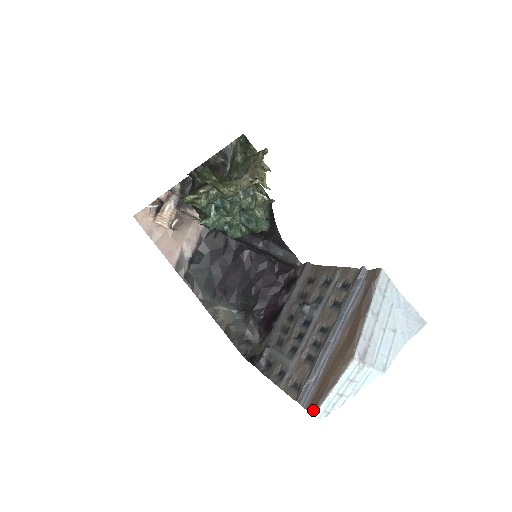
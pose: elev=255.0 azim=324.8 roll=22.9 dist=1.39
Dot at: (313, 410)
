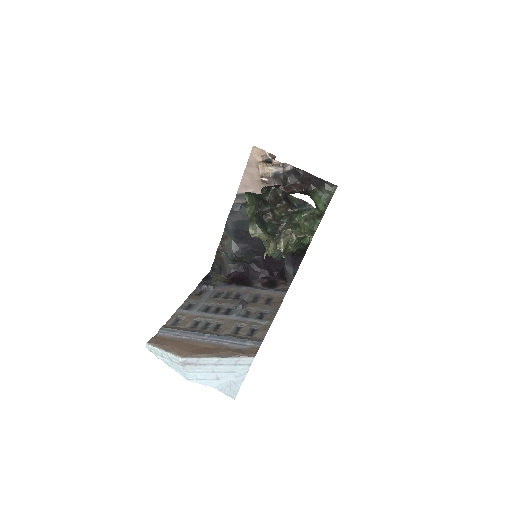
Dot at: (150, 341)
